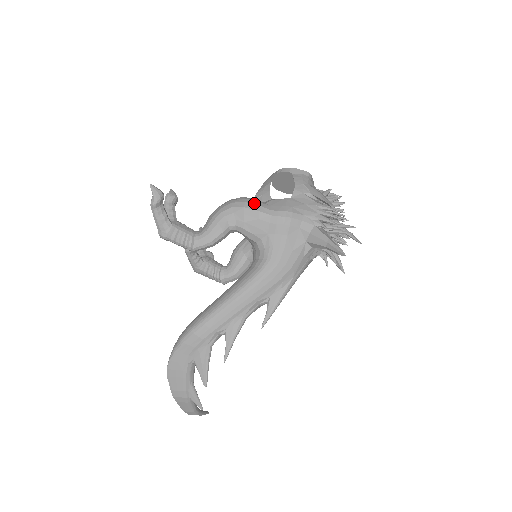
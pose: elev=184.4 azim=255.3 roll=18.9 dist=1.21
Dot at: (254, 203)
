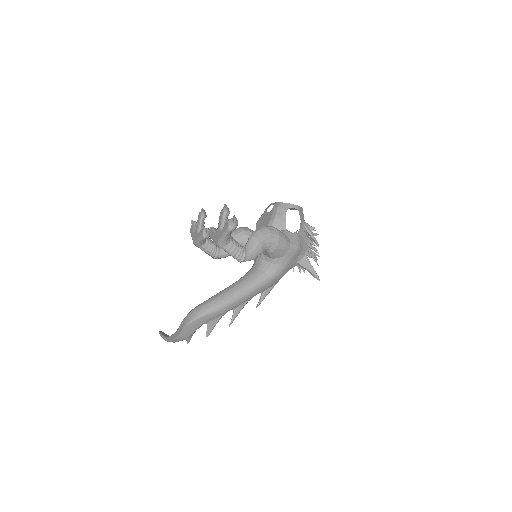
Dot at: (283, 237)
